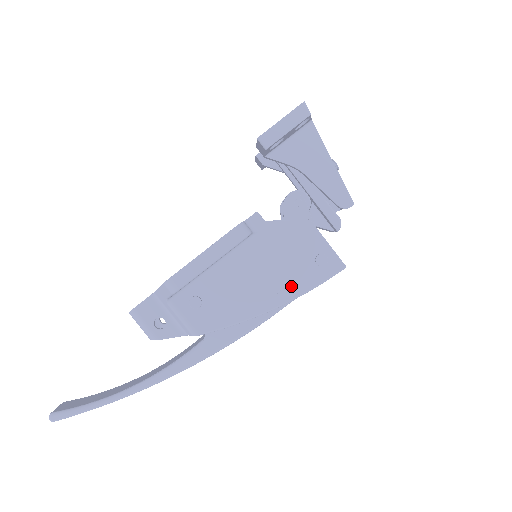
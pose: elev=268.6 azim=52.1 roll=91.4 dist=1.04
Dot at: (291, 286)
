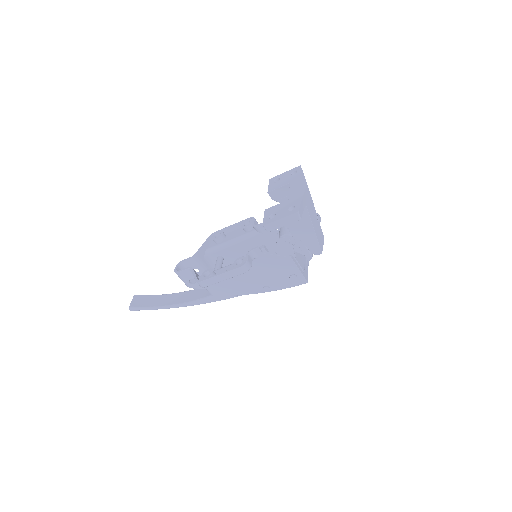
Dot at: (272, 285)
